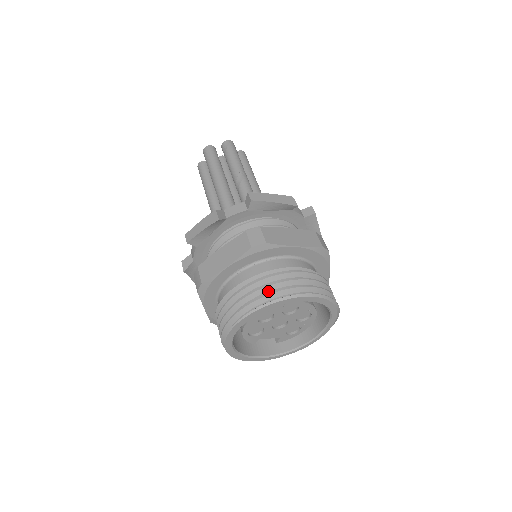
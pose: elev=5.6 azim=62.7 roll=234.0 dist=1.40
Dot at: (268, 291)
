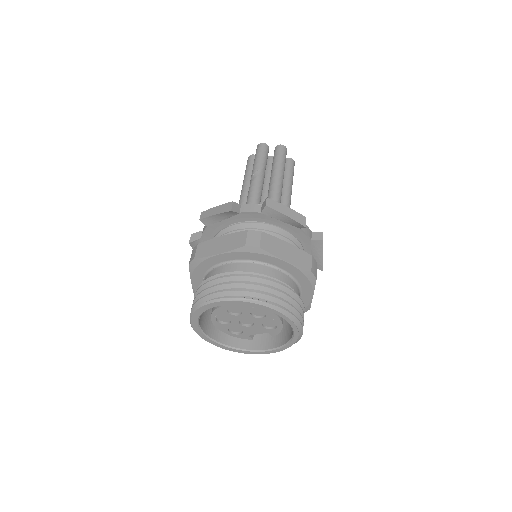
Dot at: occluded
